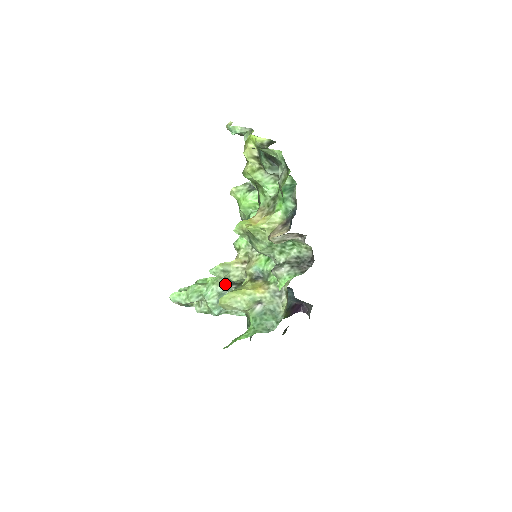
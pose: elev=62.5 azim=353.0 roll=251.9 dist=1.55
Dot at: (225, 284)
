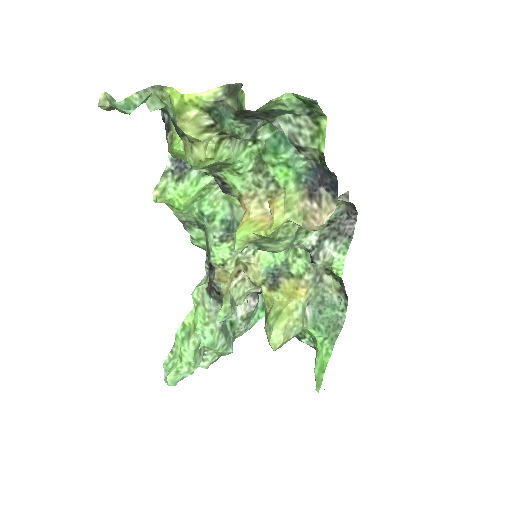
Dot at: occluded
